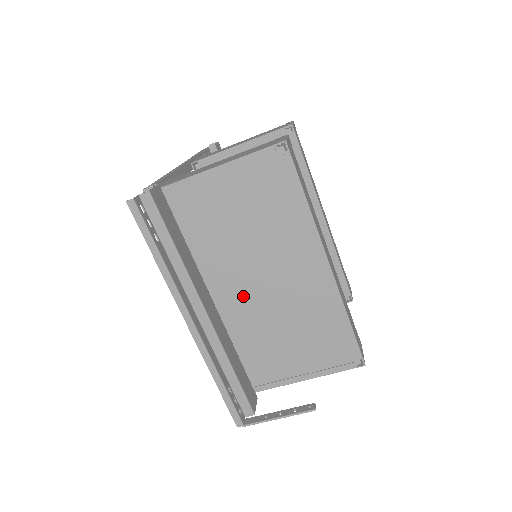
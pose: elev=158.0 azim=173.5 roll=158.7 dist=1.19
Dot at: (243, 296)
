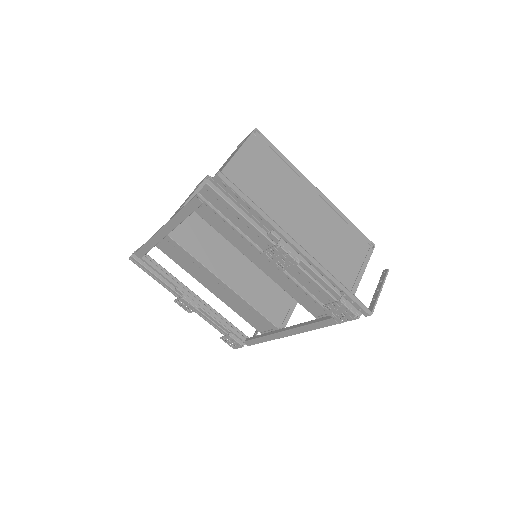
Dot at: (296, 238)
